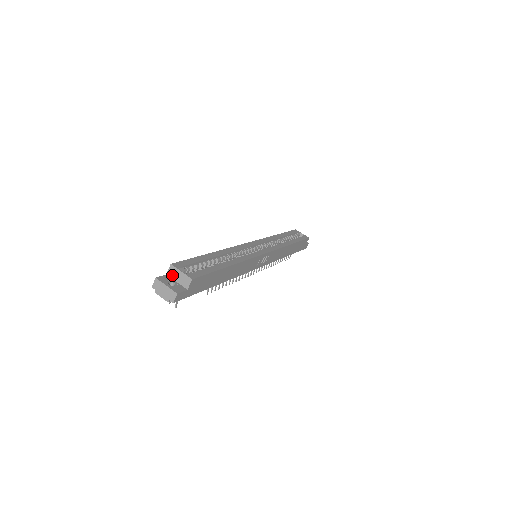
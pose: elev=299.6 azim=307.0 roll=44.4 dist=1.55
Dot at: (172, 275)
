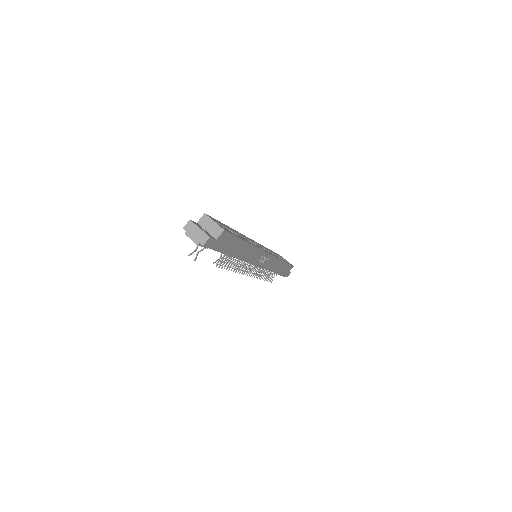
Dot at: (203, 224)
